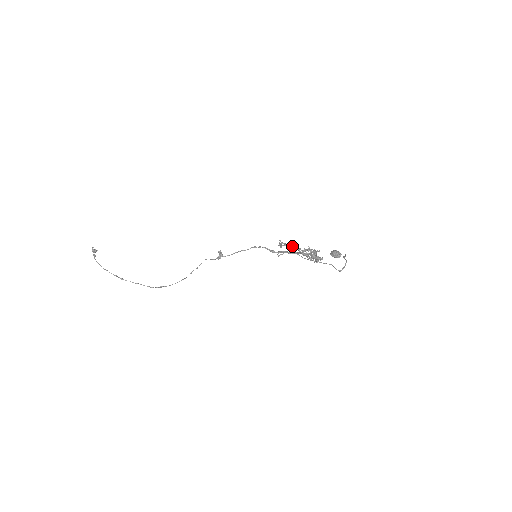
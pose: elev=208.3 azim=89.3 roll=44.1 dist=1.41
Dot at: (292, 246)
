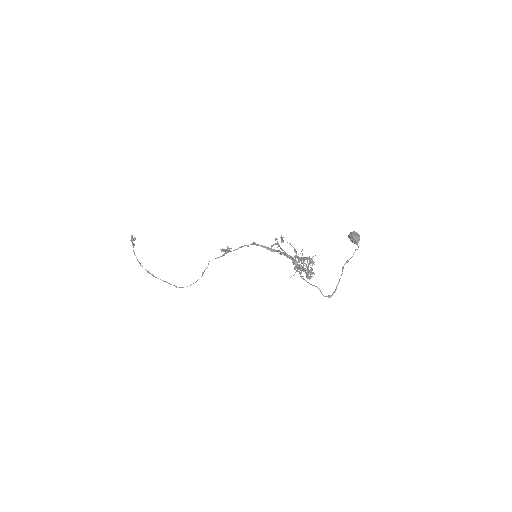
Dot at: (290, 244)
